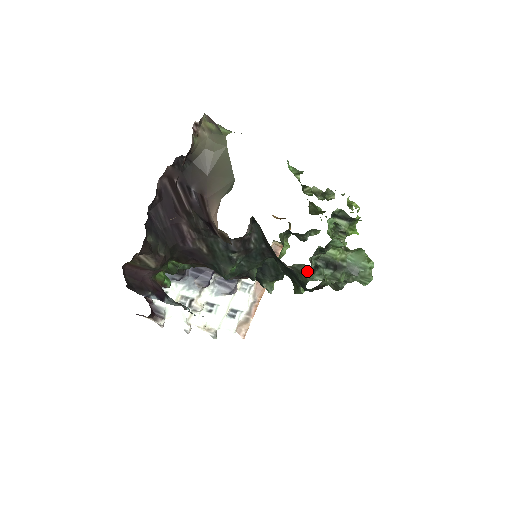
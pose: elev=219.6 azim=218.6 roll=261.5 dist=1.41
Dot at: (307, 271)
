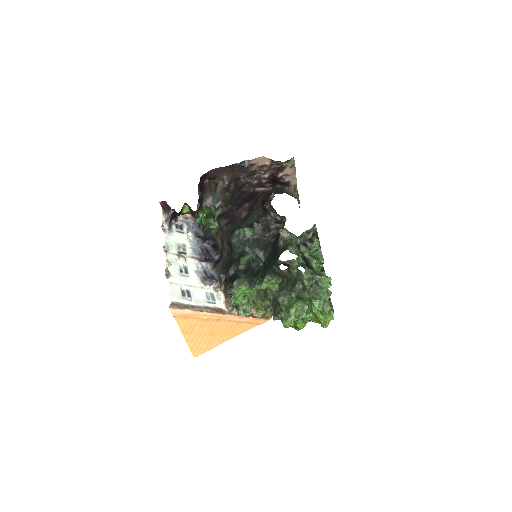
Dot at: (292, 244)
